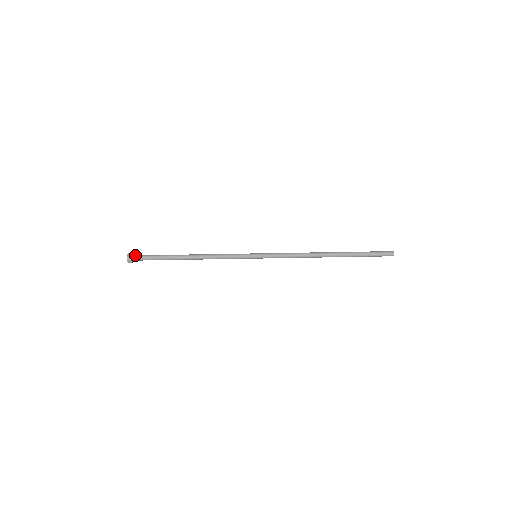
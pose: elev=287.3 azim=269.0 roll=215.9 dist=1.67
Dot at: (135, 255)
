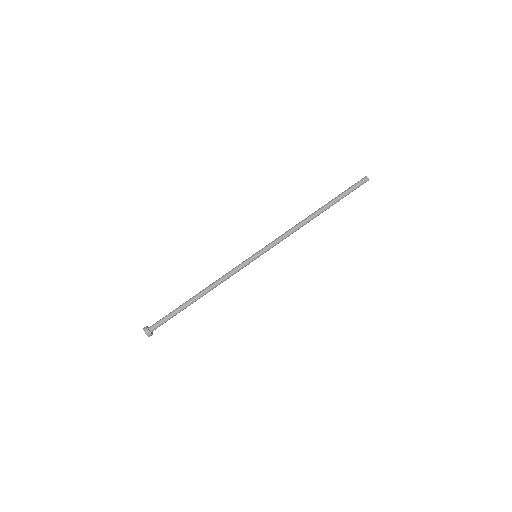
Dot at: (150, 326)
